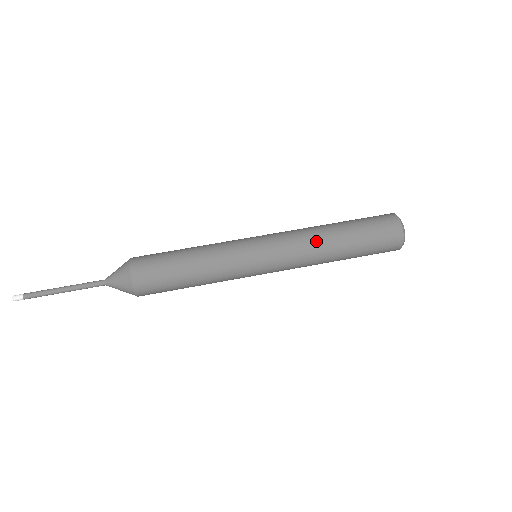
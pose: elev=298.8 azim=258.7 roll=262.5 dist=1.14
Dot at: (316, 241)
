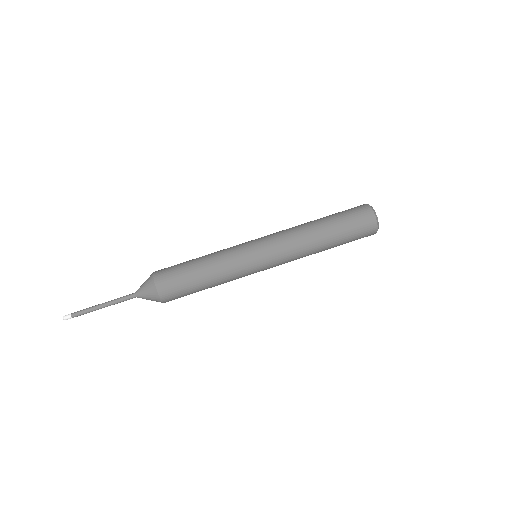
Dot at: (304, 236)
